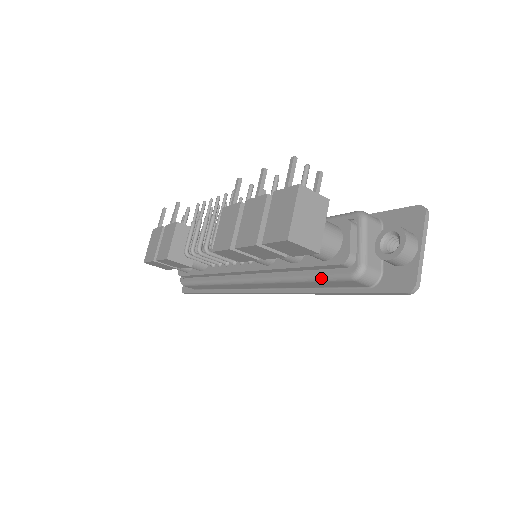
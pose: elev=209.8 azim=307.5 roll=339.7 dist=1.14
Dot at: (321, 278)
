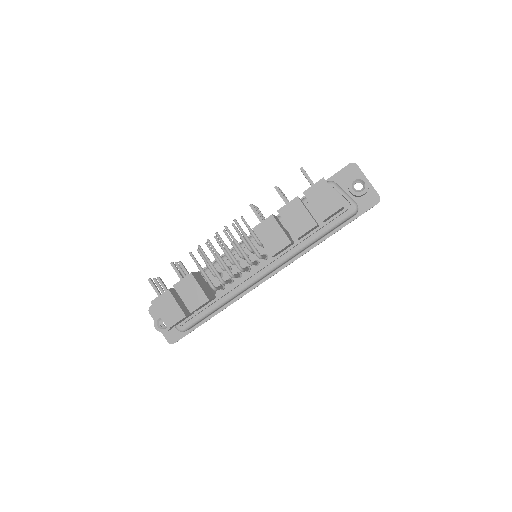
Dot at: (334, 227)
